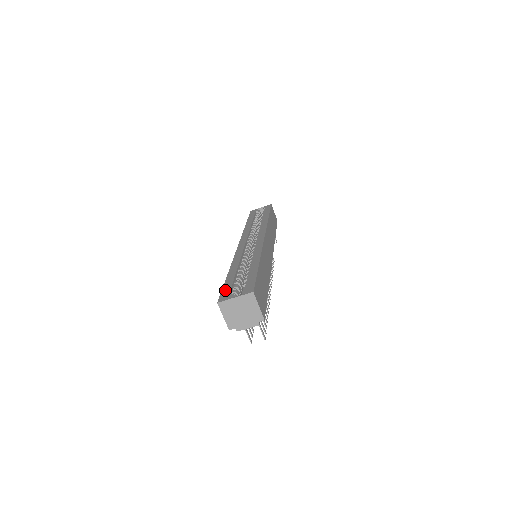
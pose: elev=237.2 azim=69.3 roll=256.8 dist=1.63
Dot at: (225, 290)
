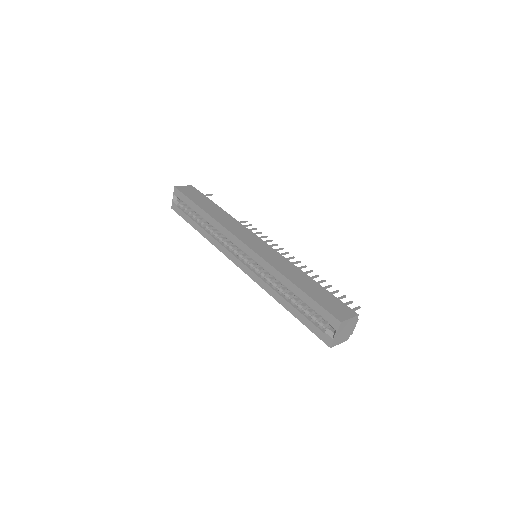
Dot at: (315, 332)
